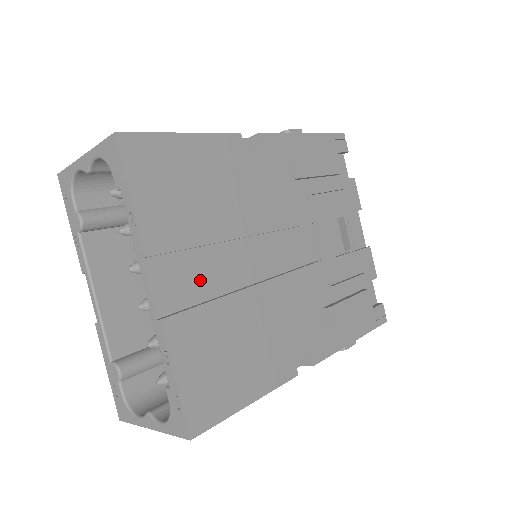
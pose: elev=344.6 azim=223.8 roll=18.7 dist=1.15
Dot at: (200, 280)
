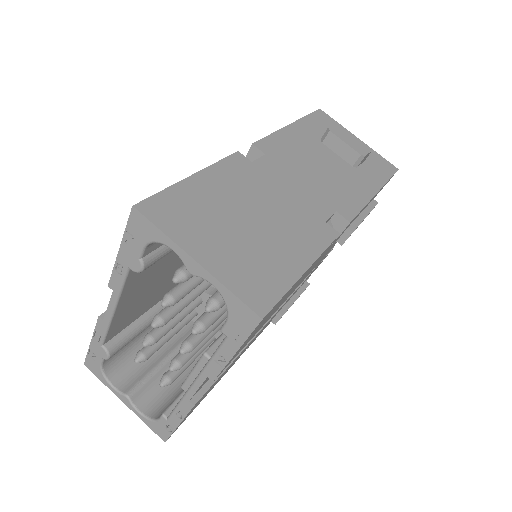
Dot at: occluded
